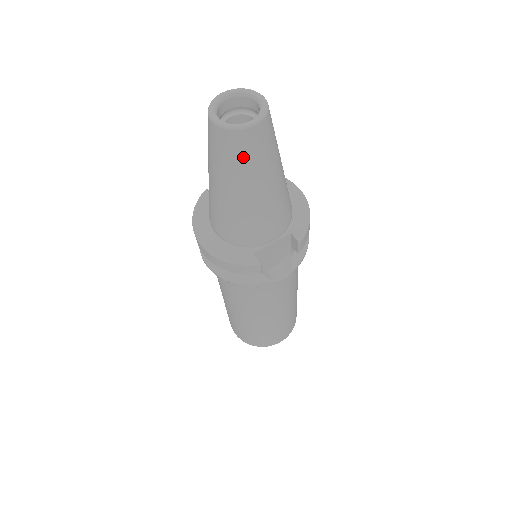
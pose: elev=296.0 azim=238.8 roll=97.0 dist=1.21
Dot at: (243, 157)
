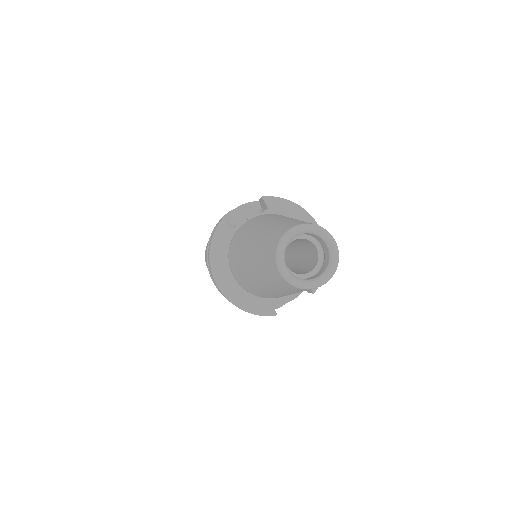
Dot at: (300, 291)
